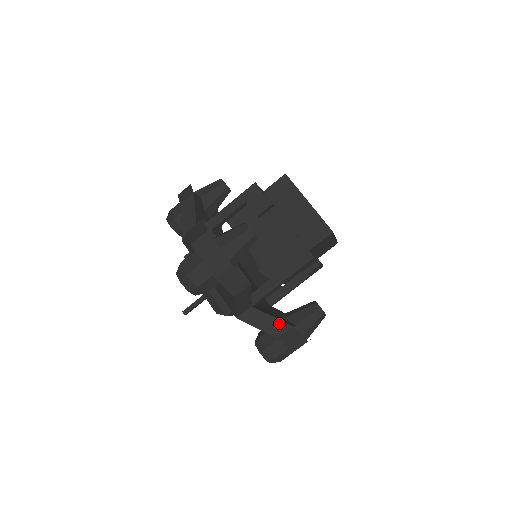
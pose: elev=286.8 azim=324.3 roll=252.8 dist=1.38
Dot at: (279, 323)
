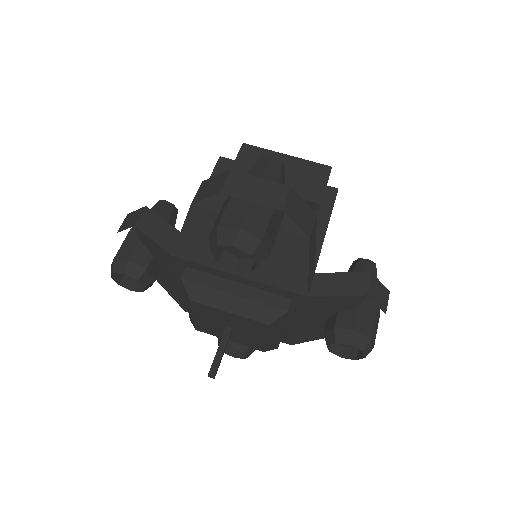
Dot at: (356, 276)
